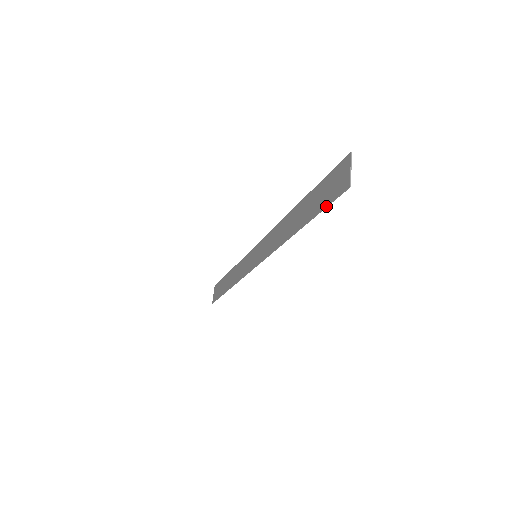
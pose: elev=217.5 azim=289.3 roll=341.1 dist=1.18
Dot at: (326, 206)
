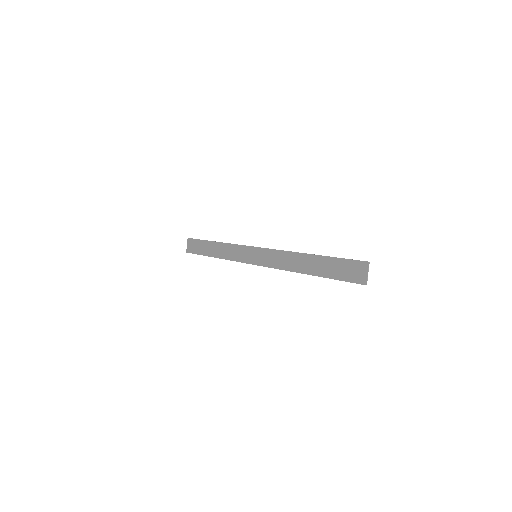
Dot at: occluded
